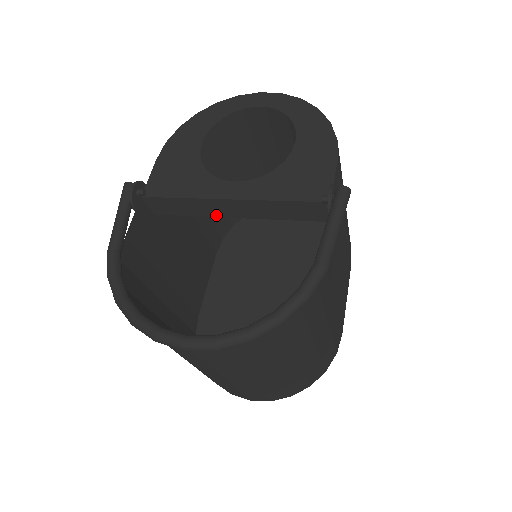
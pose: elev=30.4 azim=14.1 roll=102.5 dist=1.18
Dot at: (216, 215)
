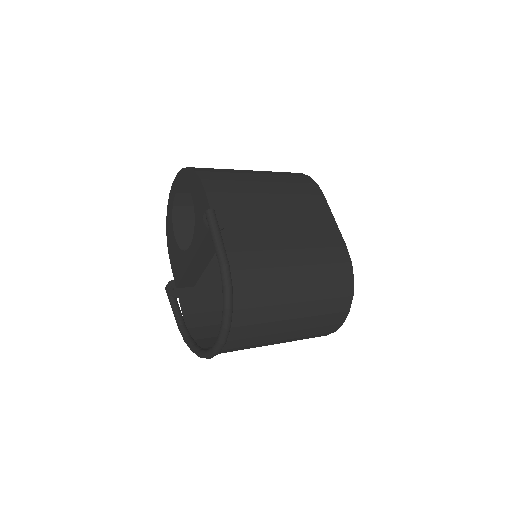
Dot at: (206, 265)
